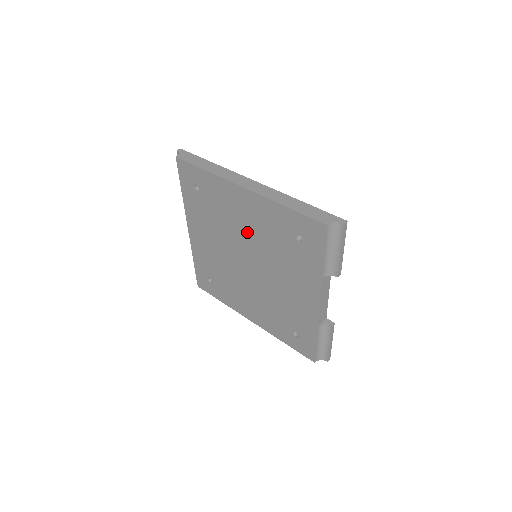
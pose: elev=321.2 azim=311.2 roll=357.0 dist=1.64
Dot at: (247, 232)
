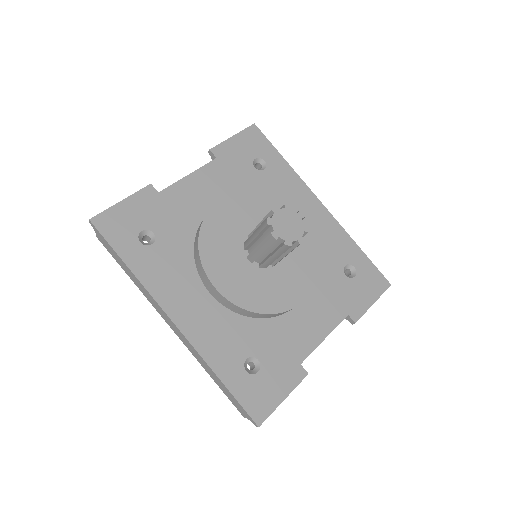
Dot at: occluded
